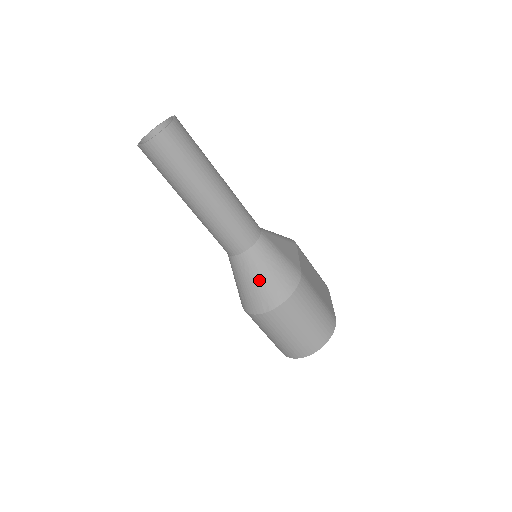
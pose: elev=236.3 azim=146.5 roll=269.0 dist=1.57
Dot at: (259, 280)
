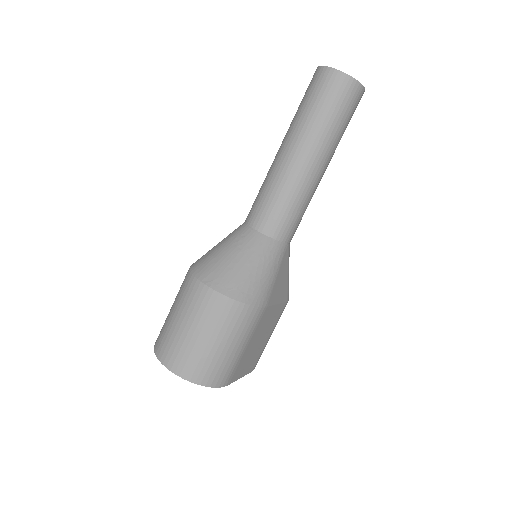
Dot at: (236, 259)
